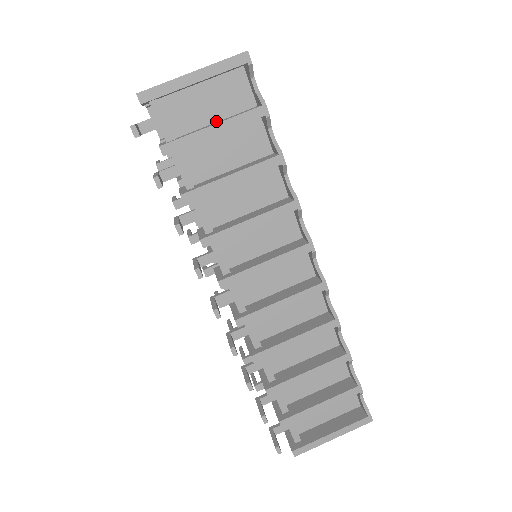
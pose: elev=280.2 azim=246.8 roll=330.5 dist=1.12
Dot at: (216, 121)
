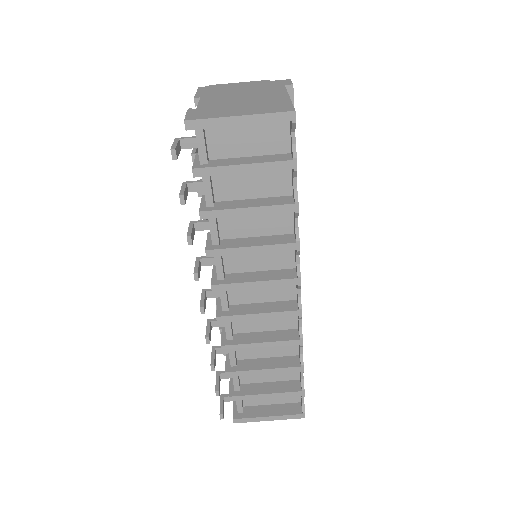
Dot at: (250, 155)
